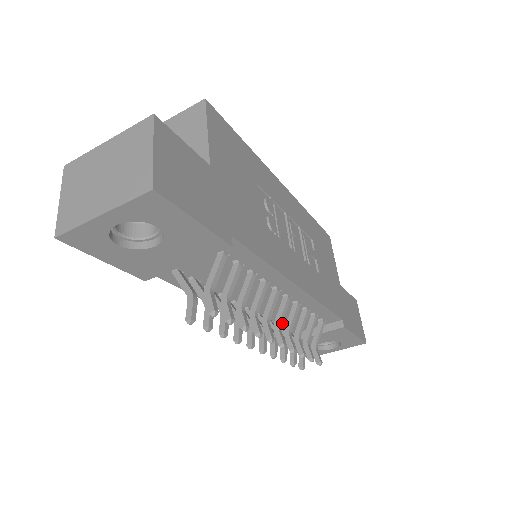
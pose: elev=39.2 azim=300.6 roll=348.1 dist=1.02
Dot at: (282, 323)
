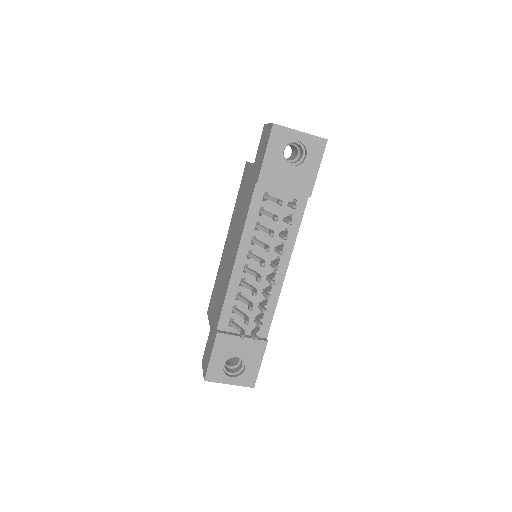
Dot at: (239, 308)
